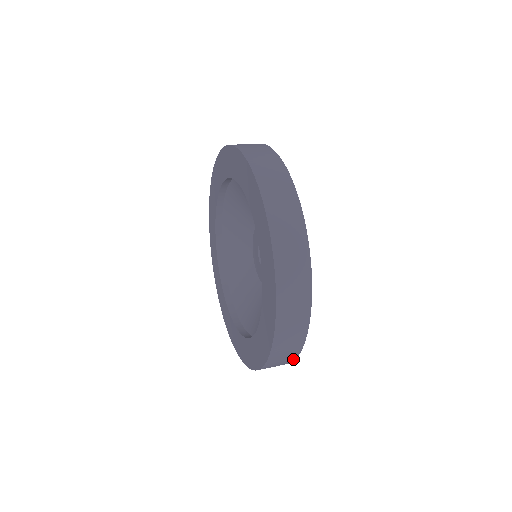
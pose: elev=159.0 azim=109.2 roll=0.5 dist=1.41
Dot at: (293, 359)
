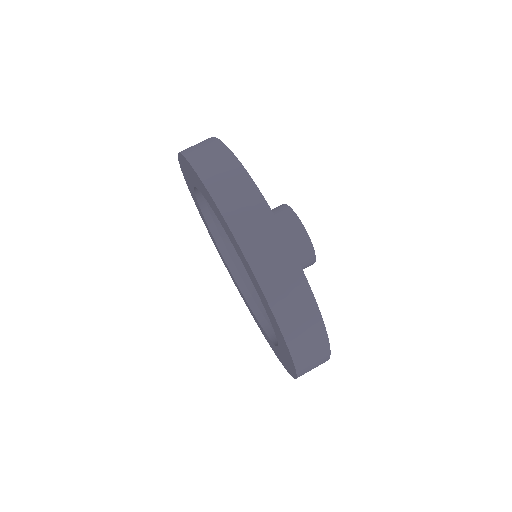
Dot at: occluded
